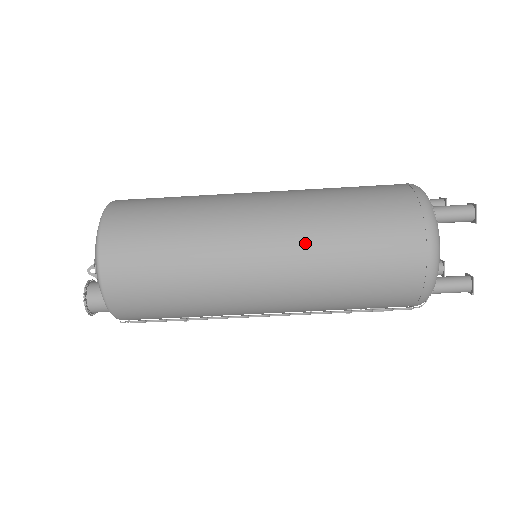
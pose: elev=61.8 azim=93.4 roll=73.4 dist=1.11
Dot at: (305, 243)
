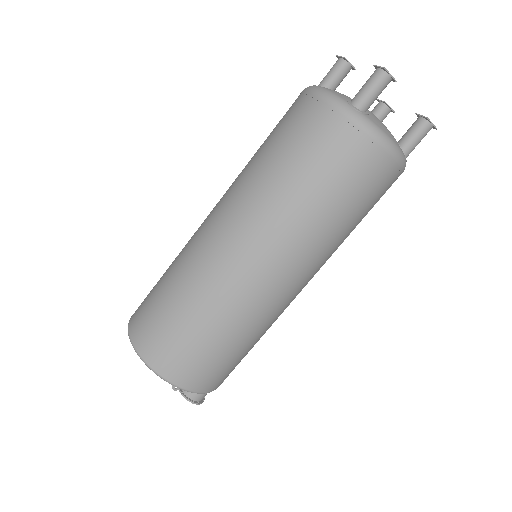
Dot at: (291, 239)
